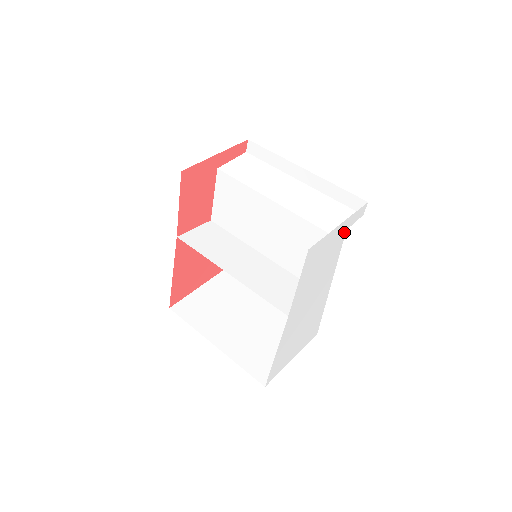
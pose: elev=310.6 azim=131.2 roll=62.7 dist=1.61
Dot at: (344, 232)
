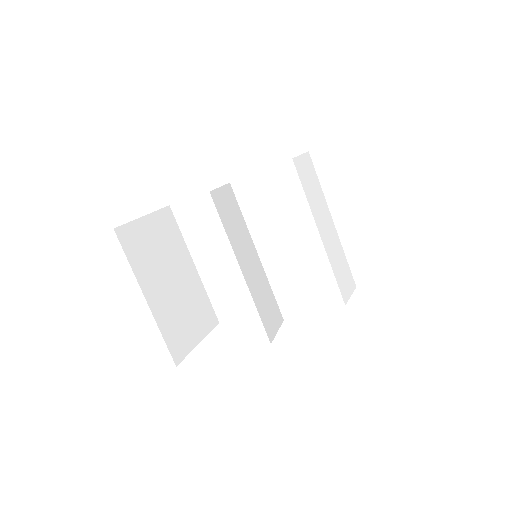
Dot at: (347, 300)
